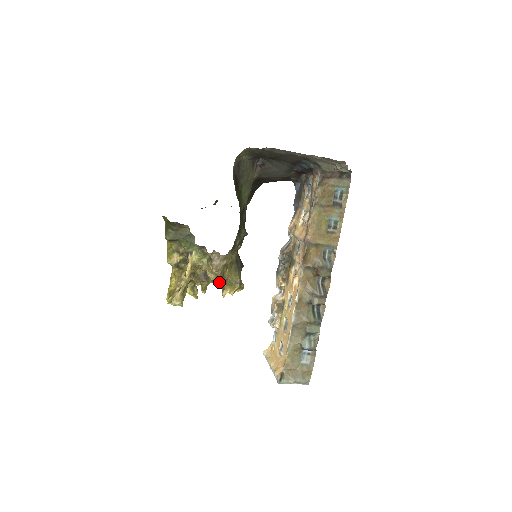
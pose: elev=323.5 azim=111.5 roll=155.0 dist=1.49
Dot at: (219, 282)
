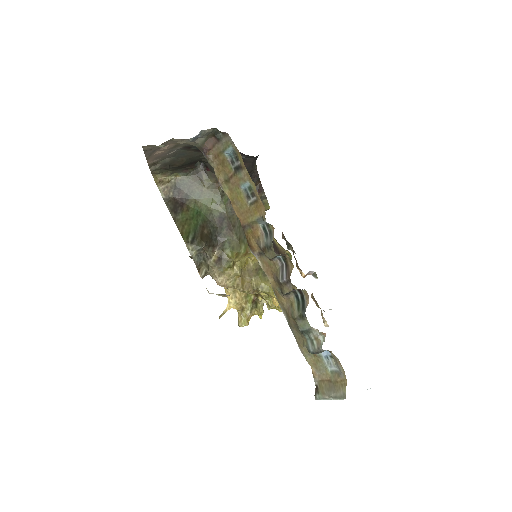
Dot at: occluded
